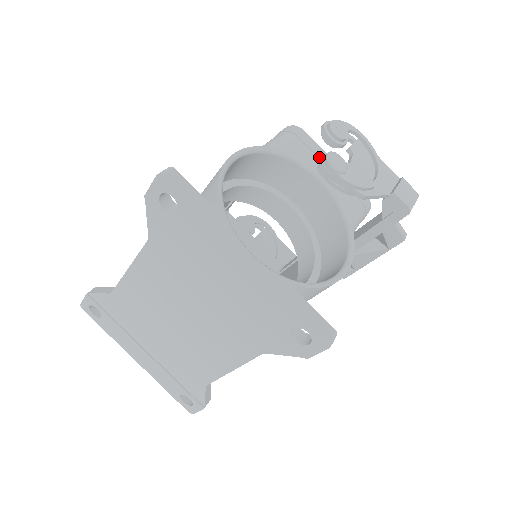
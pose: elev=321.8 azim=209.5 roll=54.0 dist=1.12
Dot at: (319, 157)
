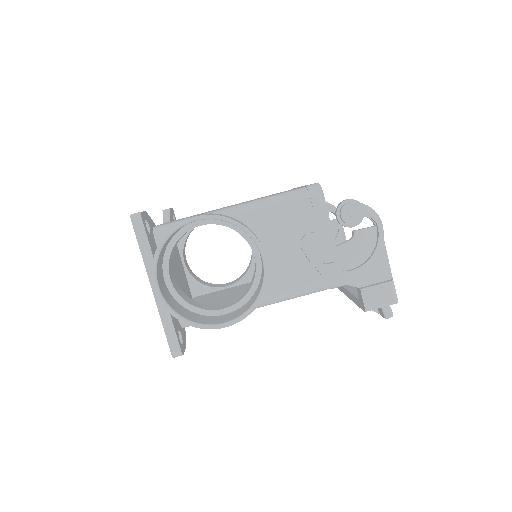
Dot at: (318, 226)
